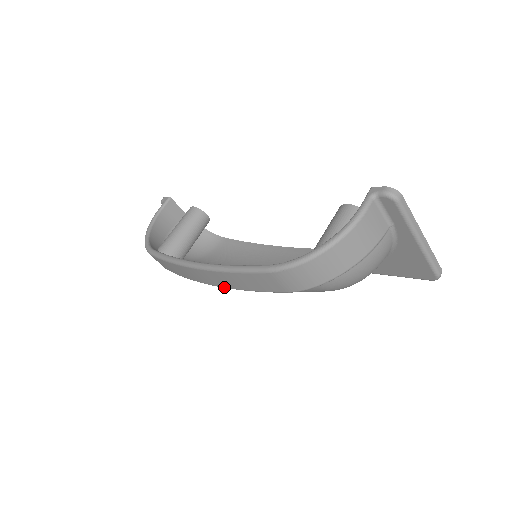
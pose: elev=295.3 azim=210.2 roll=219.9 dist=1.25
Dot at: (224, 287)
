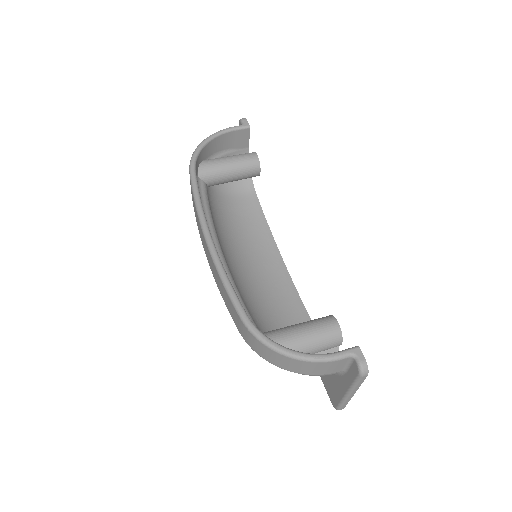
Dot at: (210, 268)
